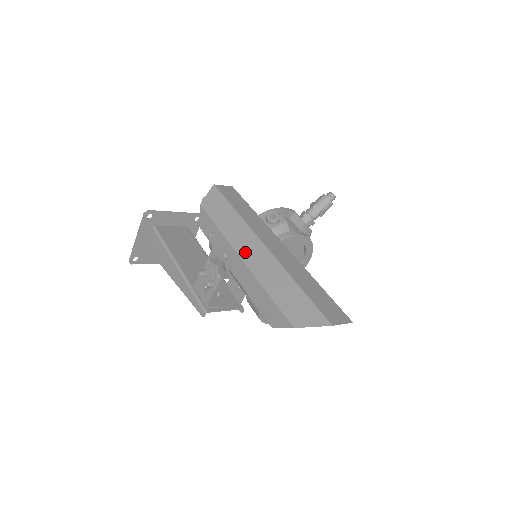
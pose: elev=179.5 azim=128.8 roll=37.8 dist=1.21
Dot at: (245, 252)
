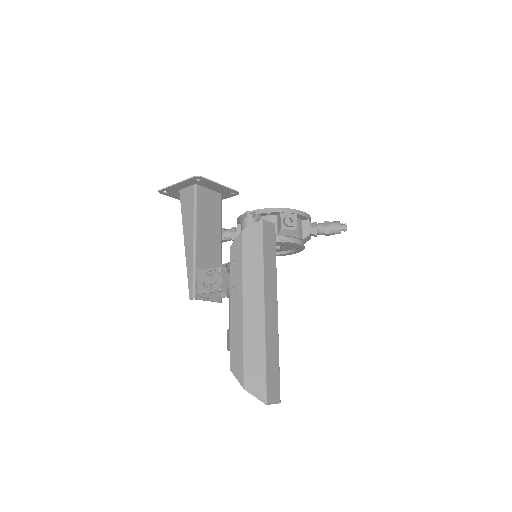
Dot at: (248, 304)
